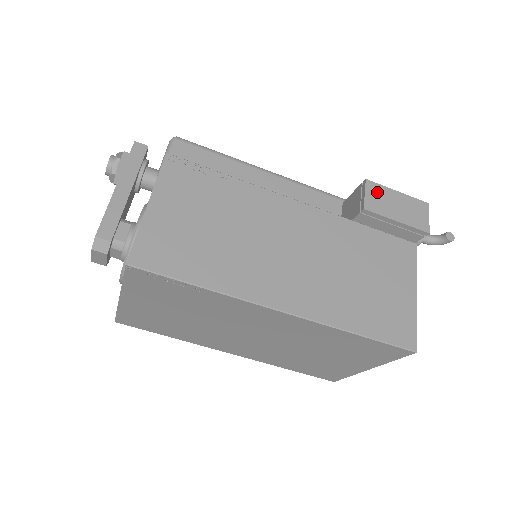
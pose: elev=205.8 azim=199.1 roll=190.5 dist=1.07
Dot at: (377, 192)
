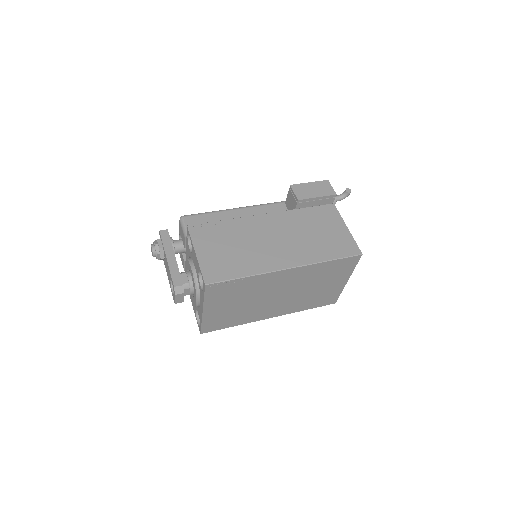
Dot at: (299, 188)
